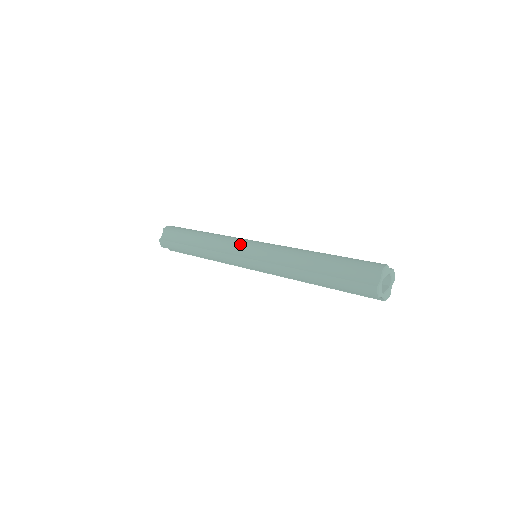
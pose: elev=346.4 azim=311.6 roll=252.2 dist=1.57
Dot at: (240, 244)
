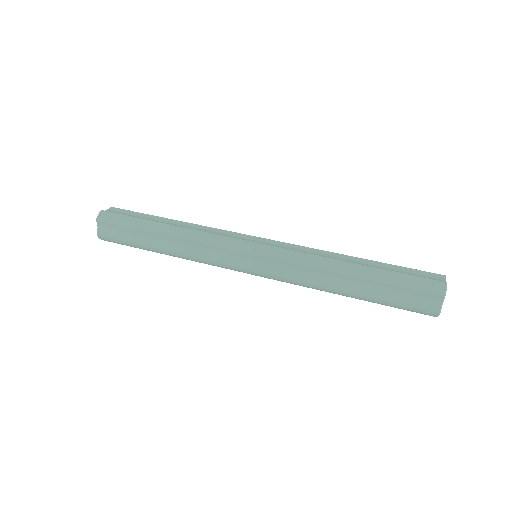
Dot at: (235, 251)
